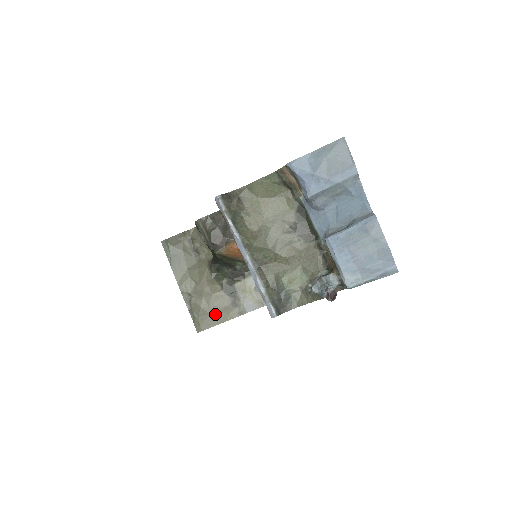
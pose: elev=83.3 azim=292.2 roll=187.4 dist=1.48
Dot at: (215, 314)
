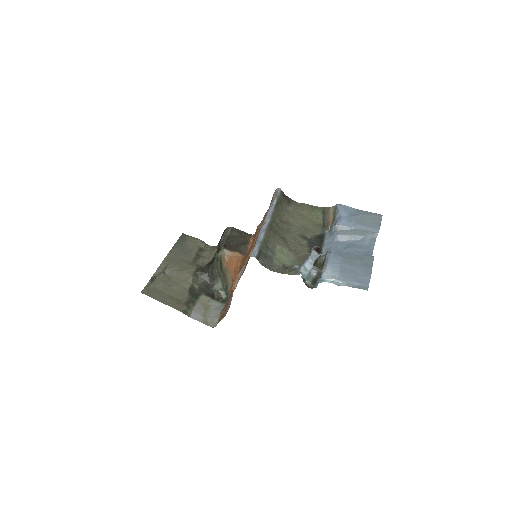
Dot at: (167, 295)
